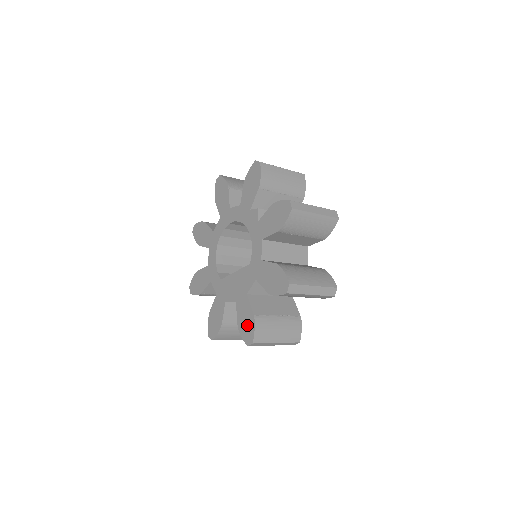
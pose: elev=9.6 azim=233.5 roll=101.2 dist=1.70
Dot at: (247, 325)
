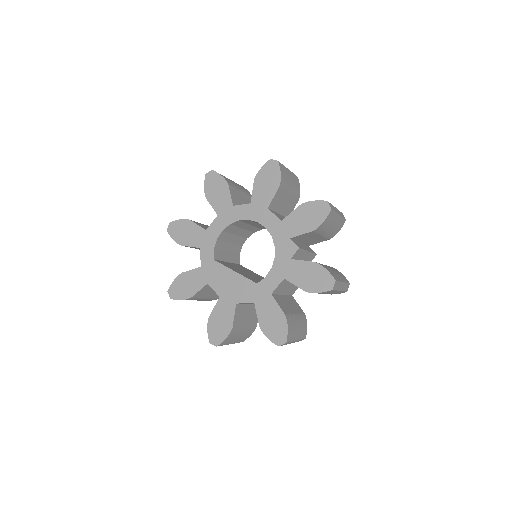
Dot at: (220, 328)
